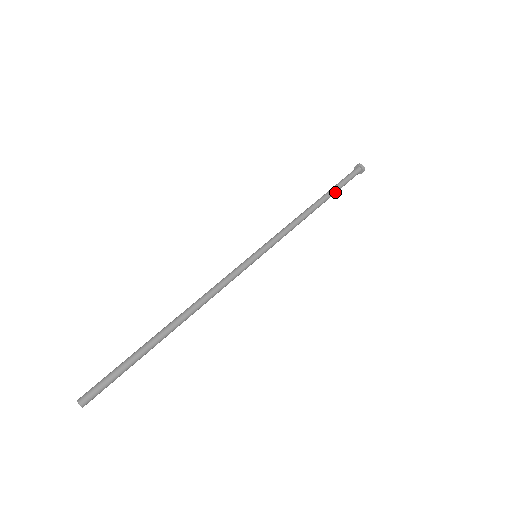
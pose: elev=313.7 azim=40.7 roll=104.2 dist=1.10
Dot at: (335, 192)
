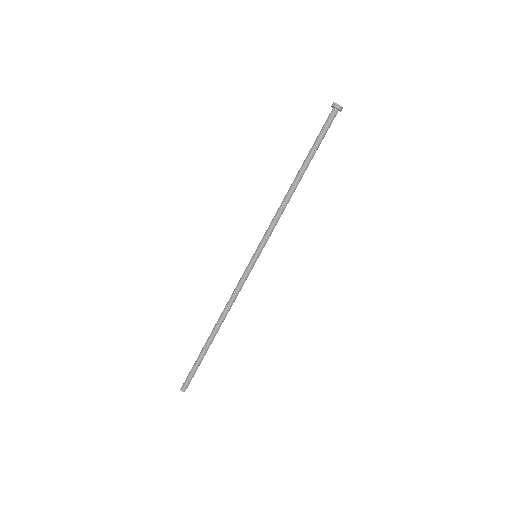
Dot at: (313, 155)
